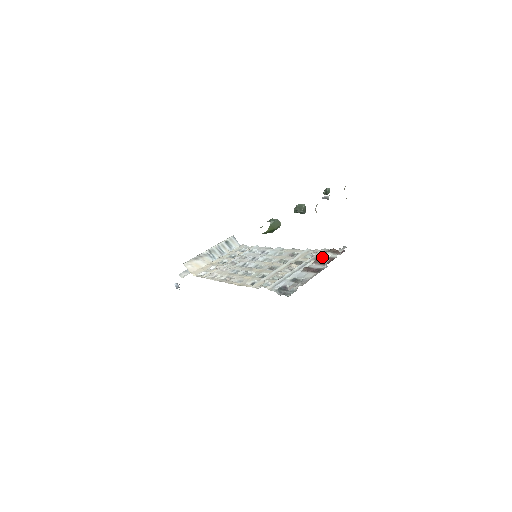
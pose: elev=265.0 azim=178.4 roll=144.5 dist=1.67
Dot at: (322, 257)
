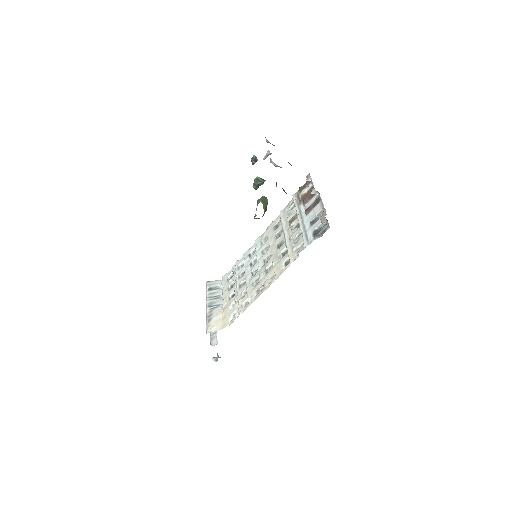
Dot at: (303, 197)
